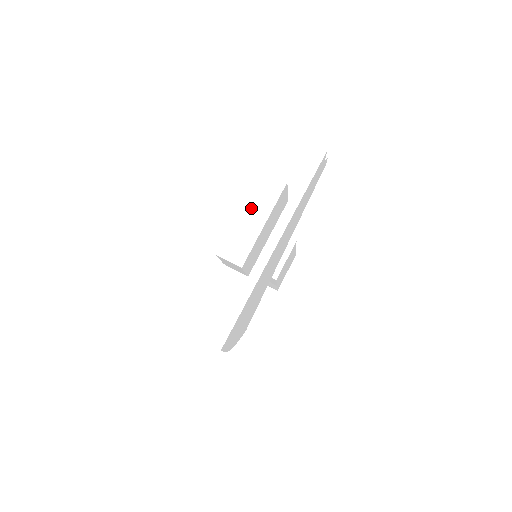
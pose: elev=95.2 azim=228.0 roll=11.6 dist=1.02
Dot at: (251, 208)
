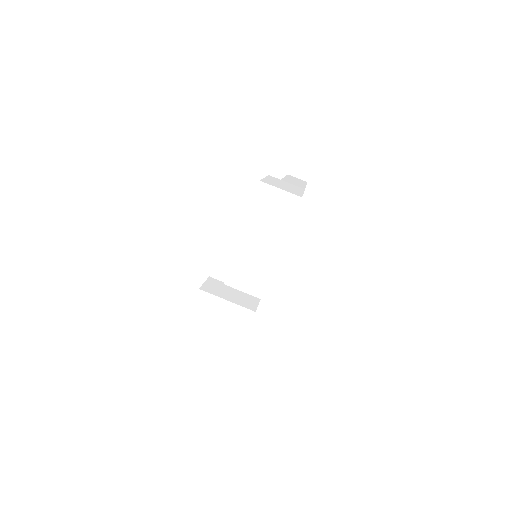
Dot at: occluded
